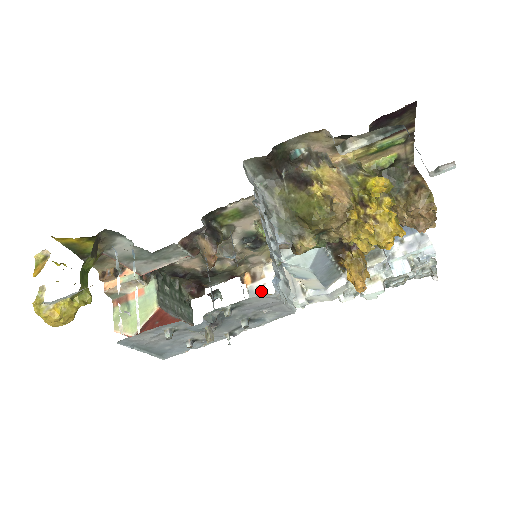
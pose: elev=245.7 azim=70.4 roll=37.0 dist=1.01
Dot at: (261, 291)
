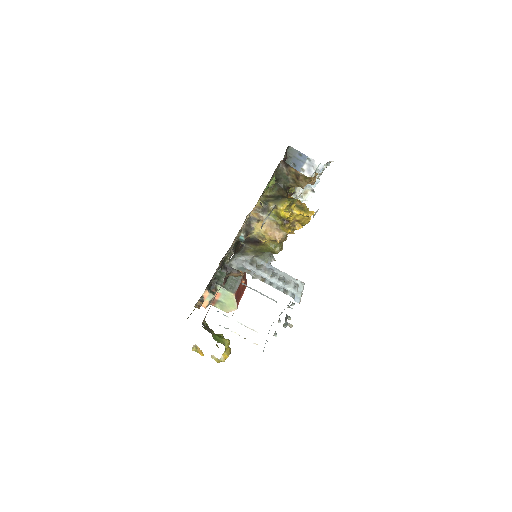
Dot at: occluded
